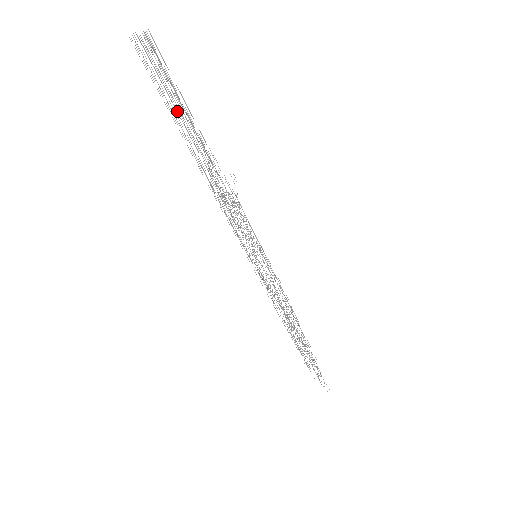
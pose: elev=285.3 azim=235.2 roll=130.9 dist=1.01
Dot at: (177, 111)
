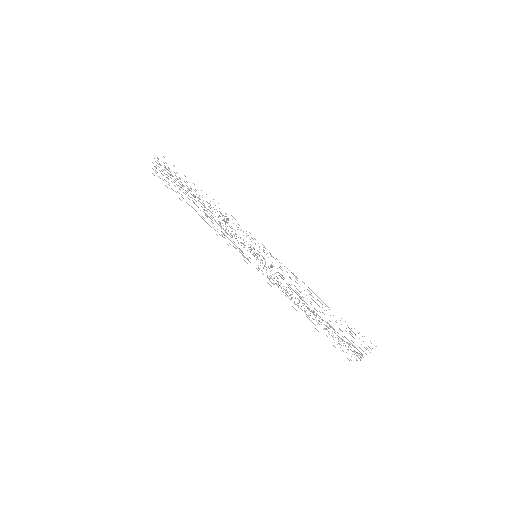
Dot at: (179, 183)
